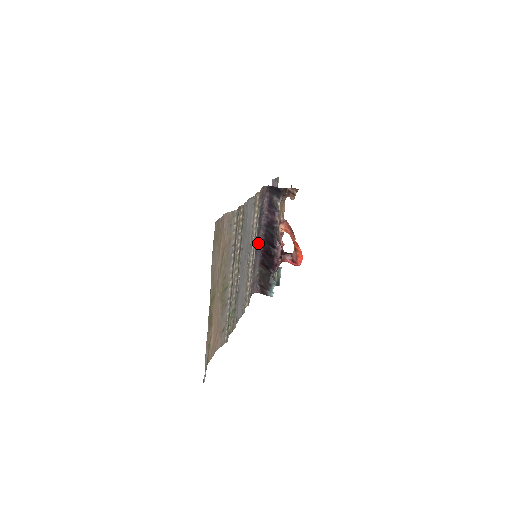
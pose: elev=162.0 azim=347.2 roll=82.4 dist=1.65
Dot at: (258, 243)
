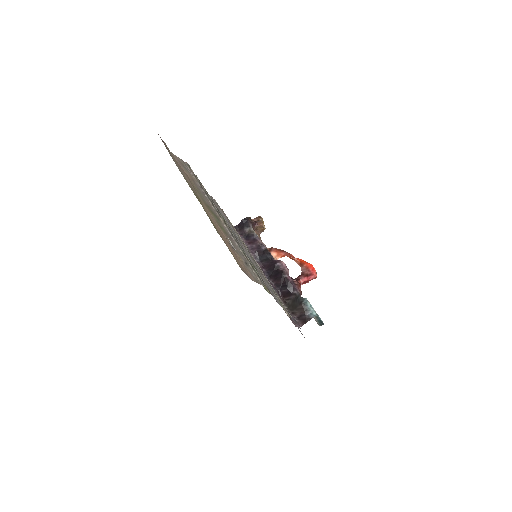
Dot at: occluded
